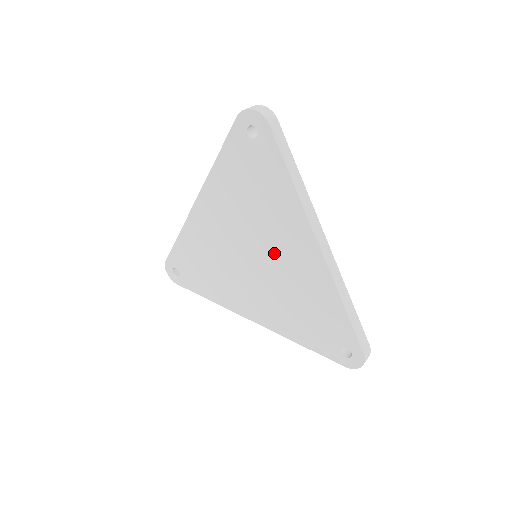
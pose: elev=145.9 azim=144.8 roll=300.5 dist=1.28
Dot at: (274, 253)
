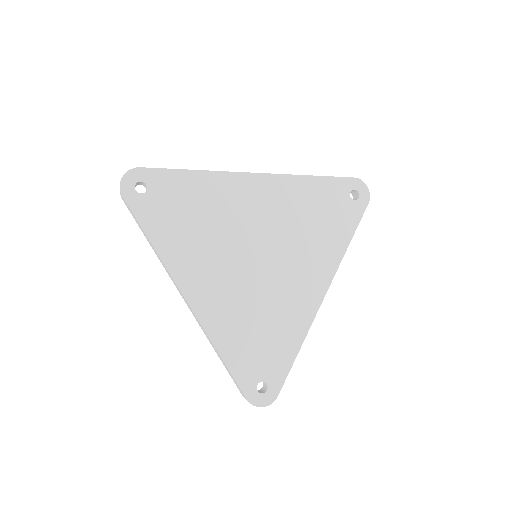
Dot at: (285, 268)
